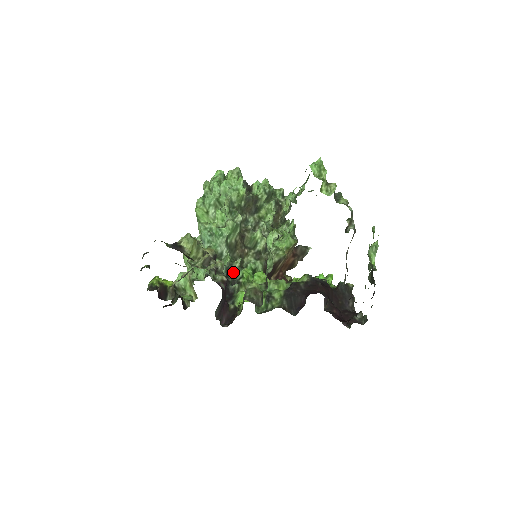
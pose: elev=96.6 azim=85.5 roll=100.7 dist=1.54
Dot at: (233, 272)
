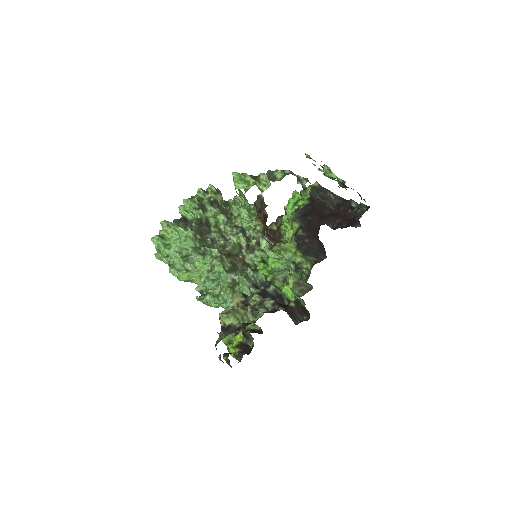
Dot at: (256, 280)
